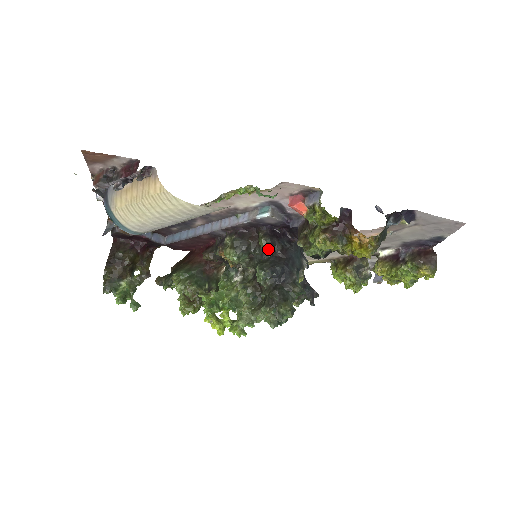
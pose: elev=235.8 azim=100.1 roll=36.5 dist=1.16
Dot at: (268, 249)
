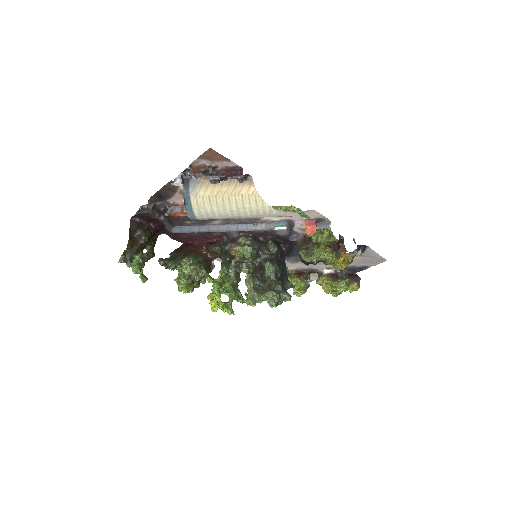
Dot at: (275, 252)
